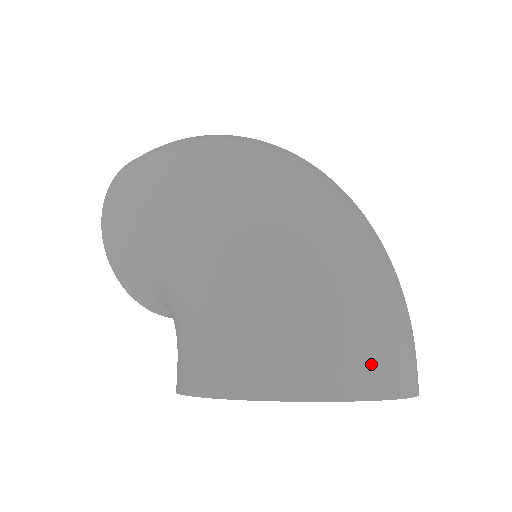
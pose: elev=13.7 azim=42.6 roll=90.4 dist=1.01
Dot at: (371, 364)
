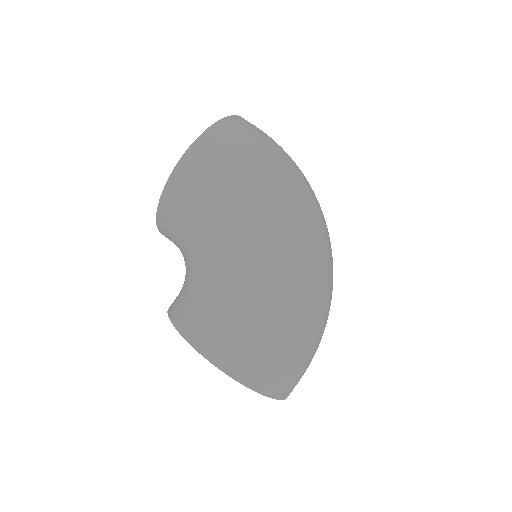
Dot at: (291, 385)
